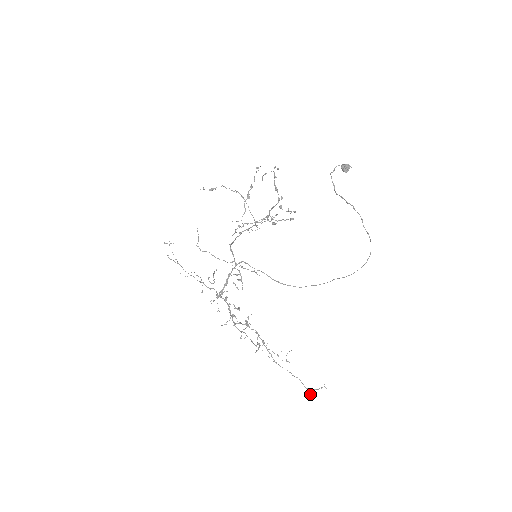
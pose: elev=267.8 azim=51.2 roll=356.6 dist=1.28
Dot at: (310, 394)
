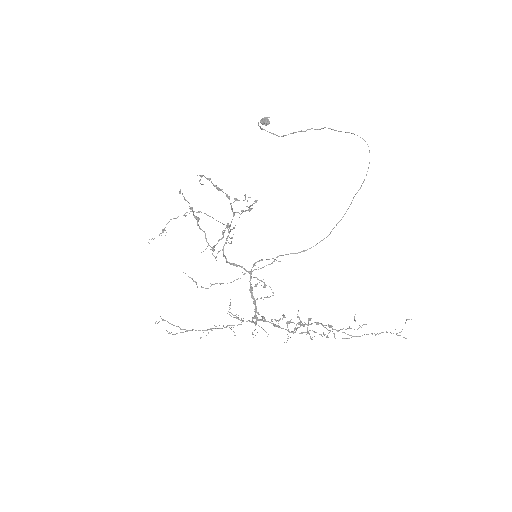
Dot at: (403, 337)
